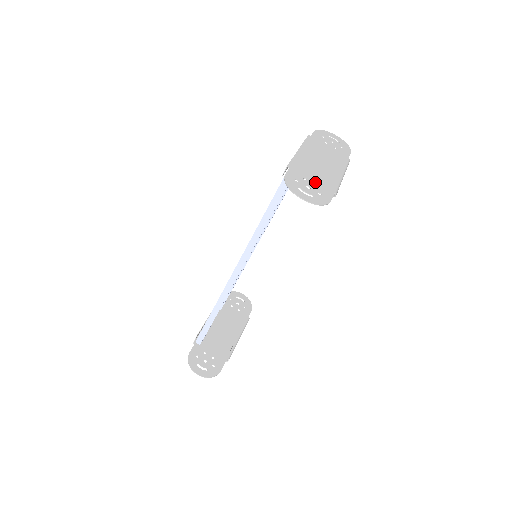
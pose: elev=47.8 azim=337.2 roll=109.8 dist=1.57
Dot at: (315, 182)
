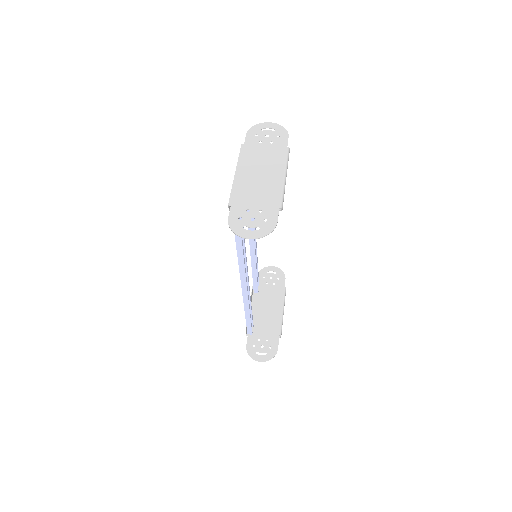
Dot at: (258, 207)
